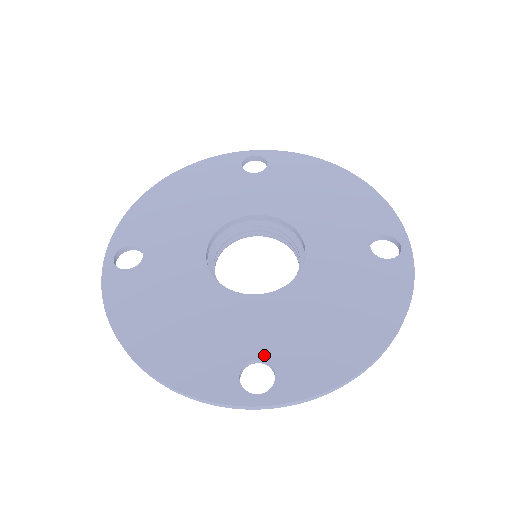
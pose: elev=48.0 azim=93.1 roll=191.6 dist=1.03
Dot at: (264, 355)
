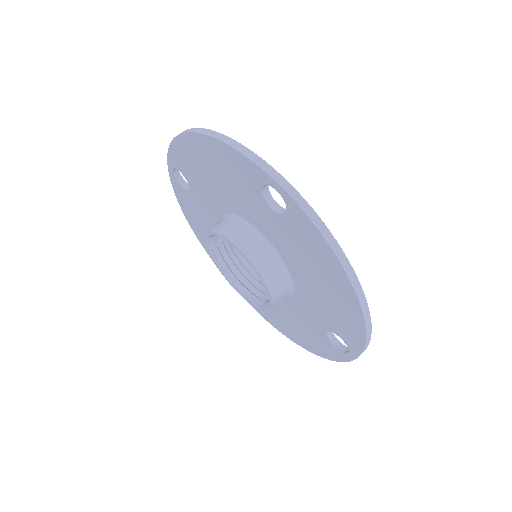
Dot at: (282, 210)
